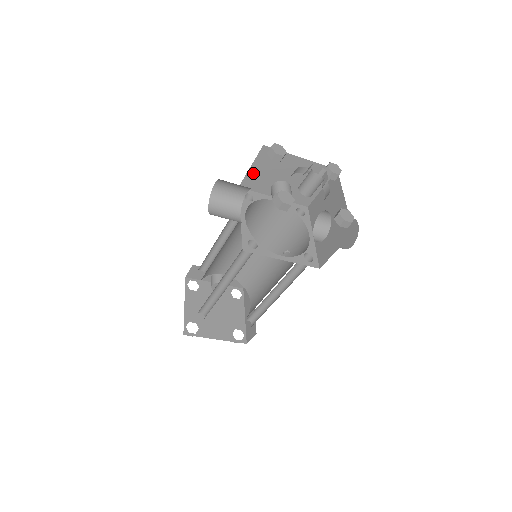
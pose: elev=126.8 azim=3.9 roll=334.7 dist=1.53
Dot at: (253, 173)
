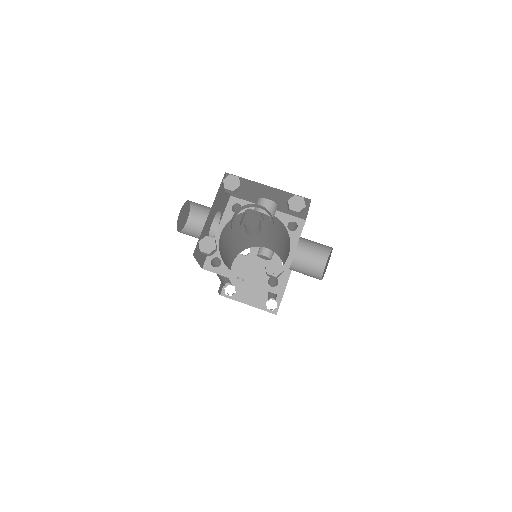
Dot at: occluded
